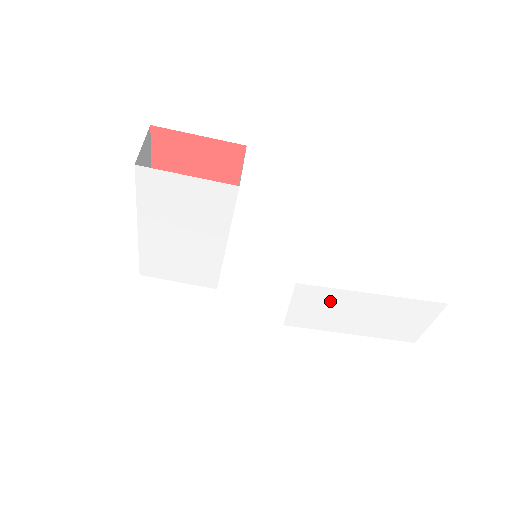
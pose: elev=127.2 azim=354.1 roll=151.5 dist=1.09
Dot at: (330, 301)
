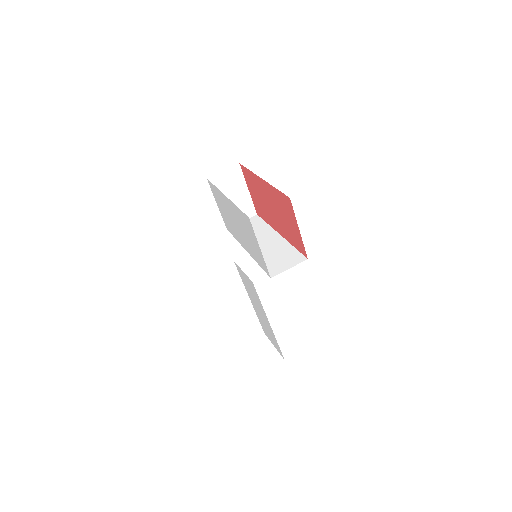
Dot at: (256, 297)
